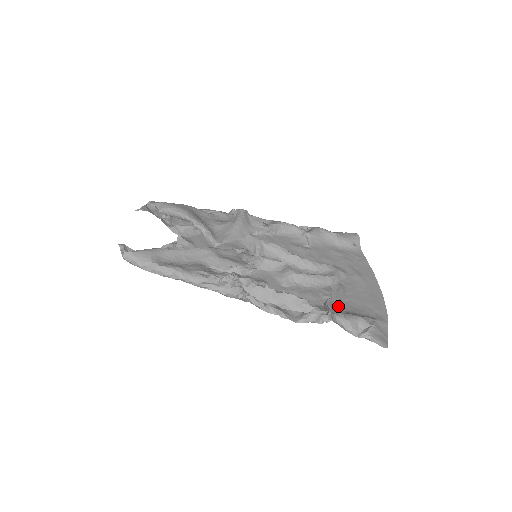
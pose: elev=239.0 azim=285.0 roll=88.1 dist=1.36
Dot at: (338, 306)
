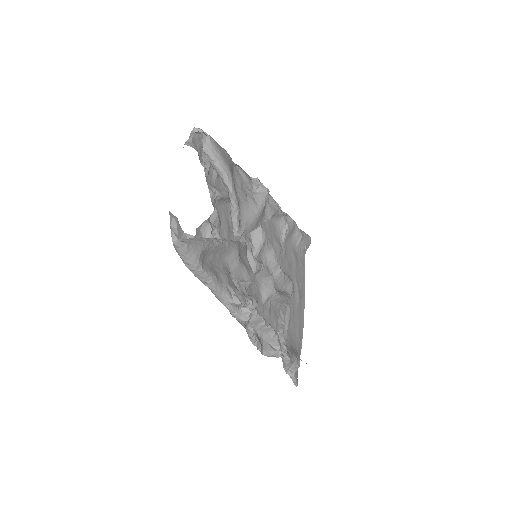
Dot at: (285, 336)
